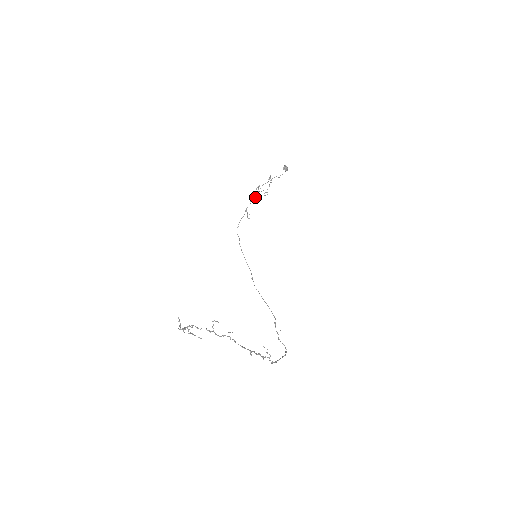
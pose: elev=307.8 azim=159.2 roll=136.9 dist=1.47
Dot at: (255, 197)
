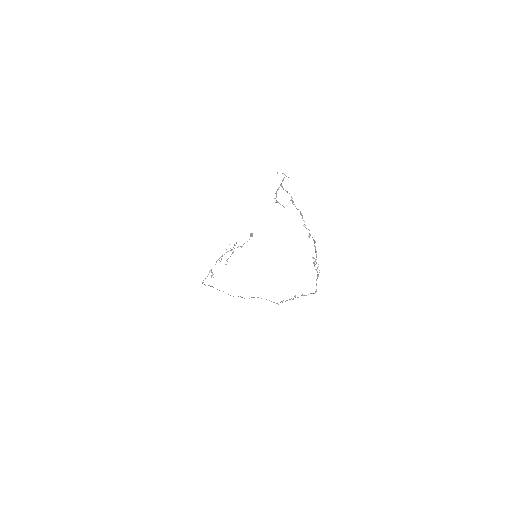
Dot at: occluded
